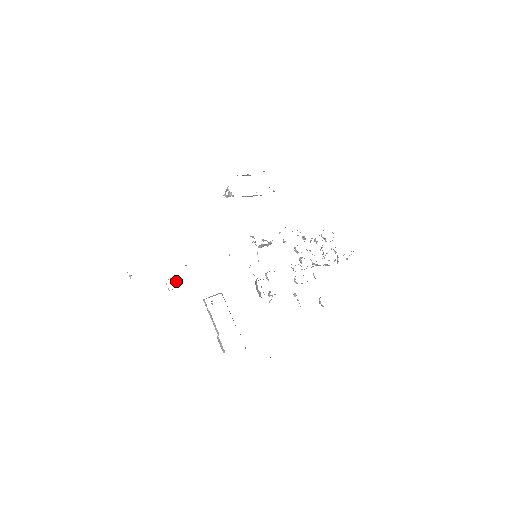
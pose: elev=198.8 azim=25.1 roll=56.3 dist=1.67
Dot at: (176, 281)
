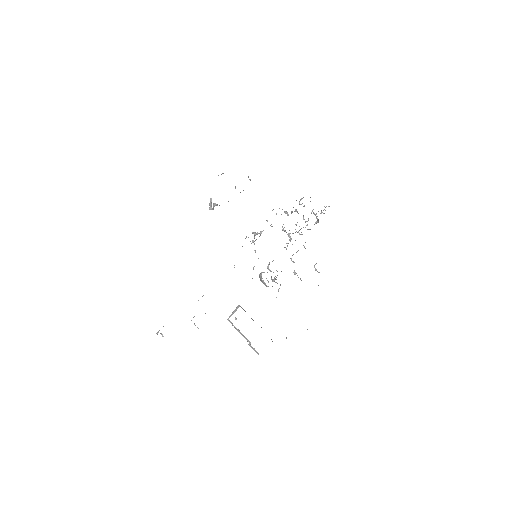
Dot at: occluded
